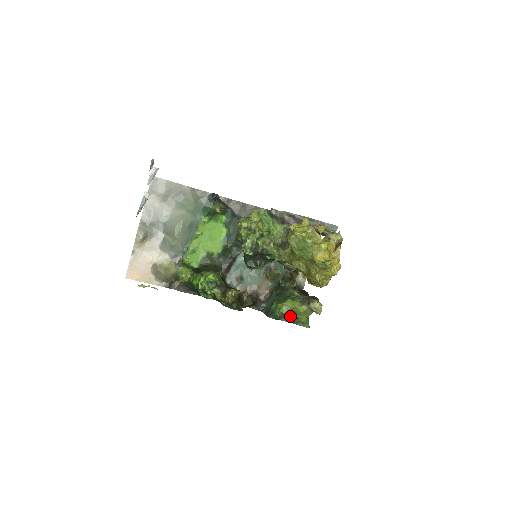
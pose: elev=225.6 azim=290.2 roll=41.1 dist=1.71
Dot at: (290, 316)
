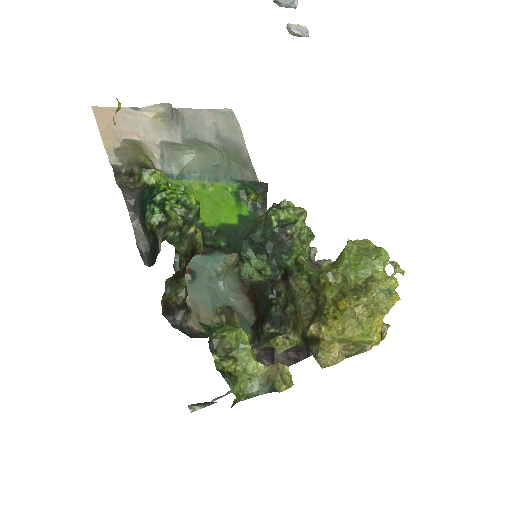
Dot at: (226, 357)
